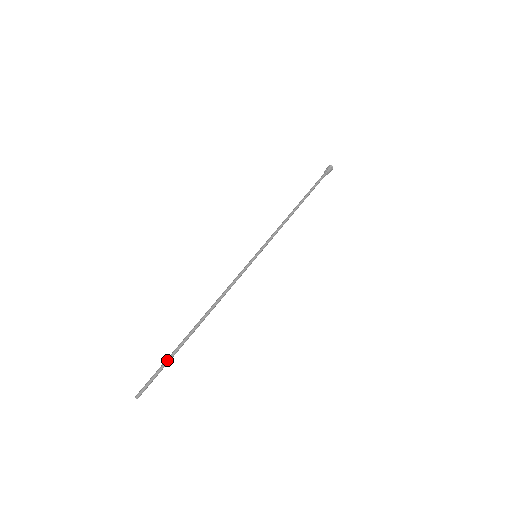
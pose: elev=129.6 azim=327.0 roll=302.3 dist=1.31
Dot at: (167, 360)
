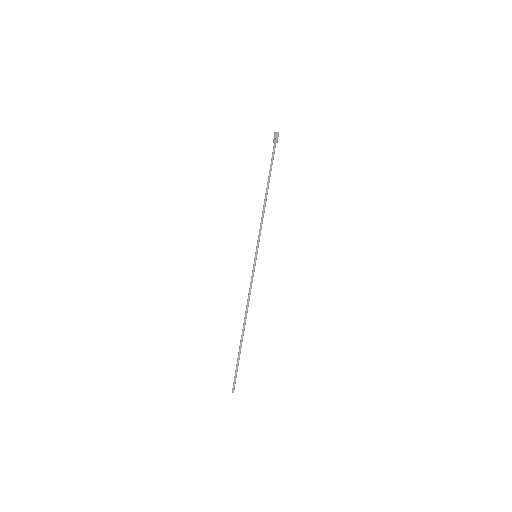
Dot at: (238, 362)
